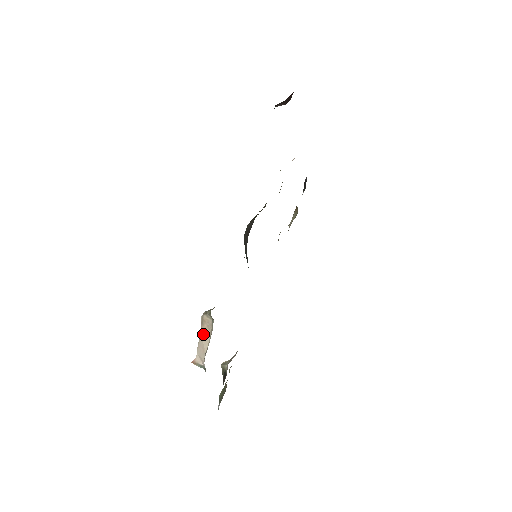
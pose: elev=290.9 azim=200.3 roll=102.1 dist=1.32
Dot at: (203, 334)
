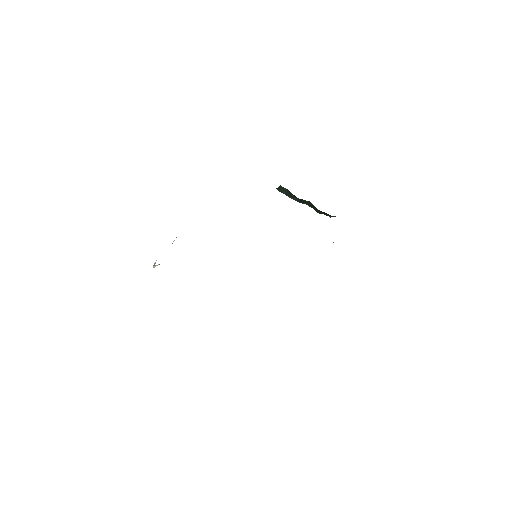
Dot at: occluded
